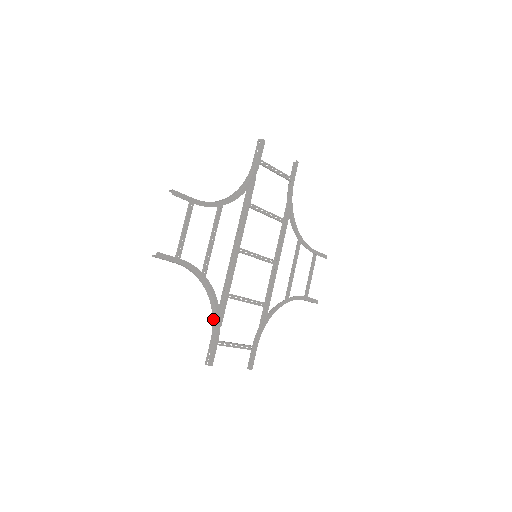
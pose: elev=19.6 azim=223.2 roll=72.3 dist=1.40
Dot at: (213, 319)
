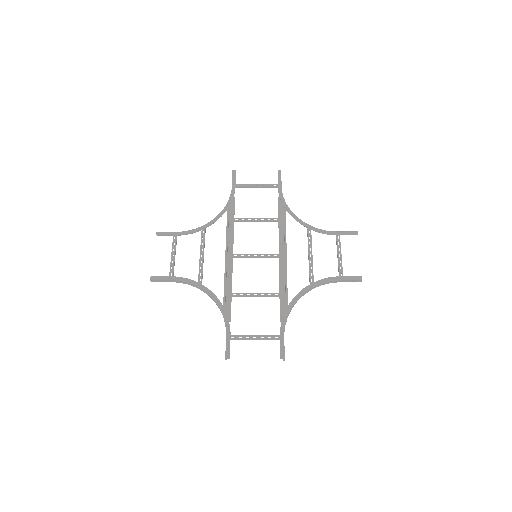
Dot at: occluded
